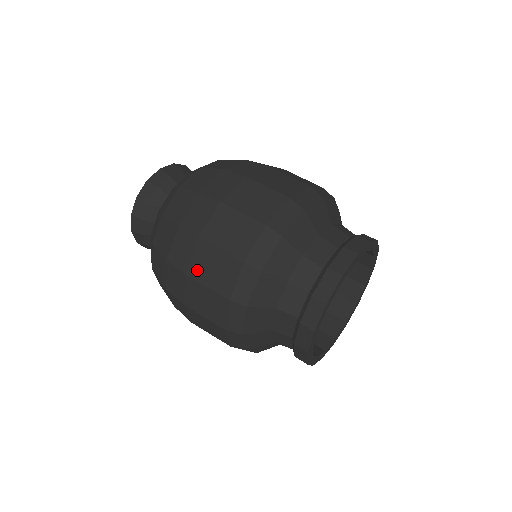
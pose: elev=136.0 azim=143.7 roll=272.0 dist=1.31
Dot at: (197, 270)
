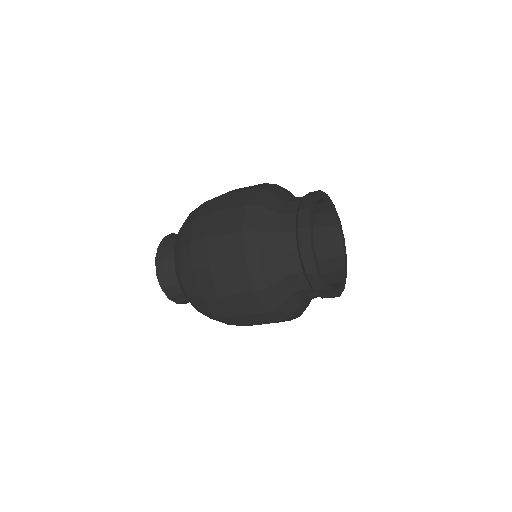
Dot at: (223, 289)
